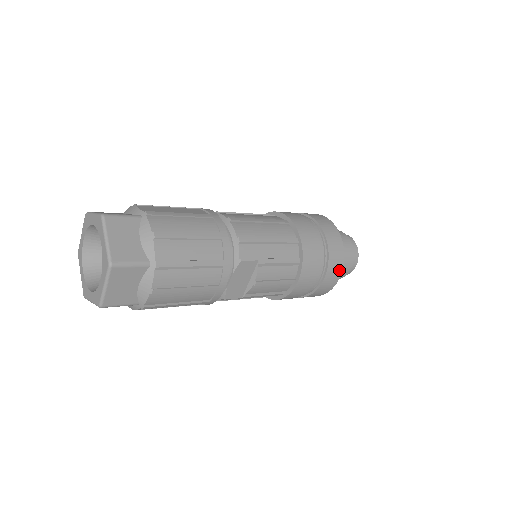
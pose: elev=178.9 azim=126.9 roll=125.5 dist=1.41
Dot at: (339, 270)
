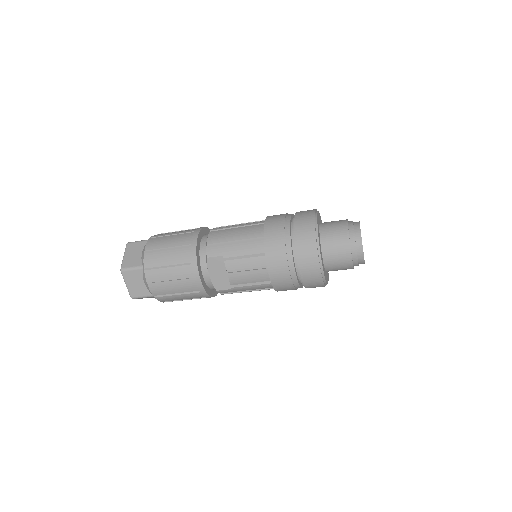
Dot at: (314, 254)
